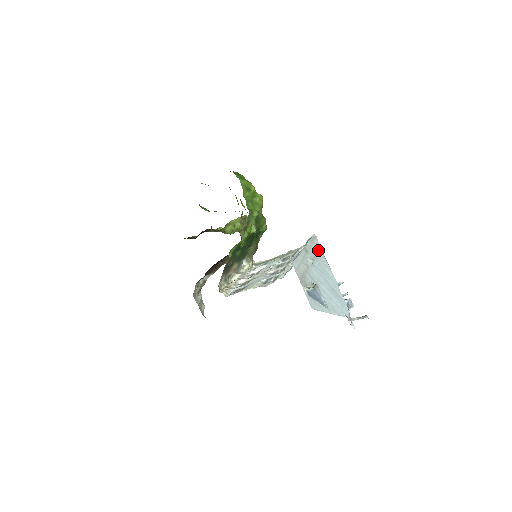
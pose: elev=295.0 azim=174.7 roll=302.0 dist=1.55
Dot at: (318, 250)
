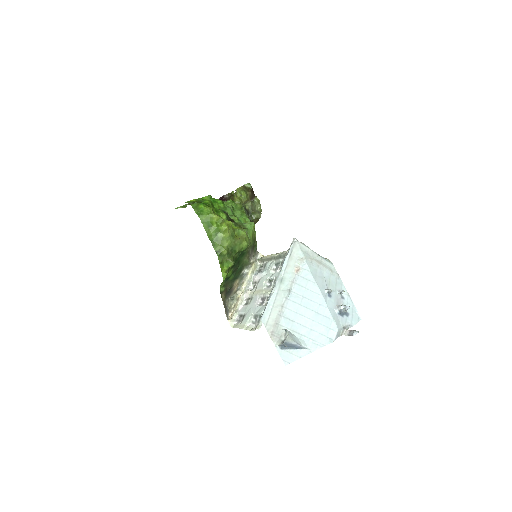
Dot at: (298, 264)
